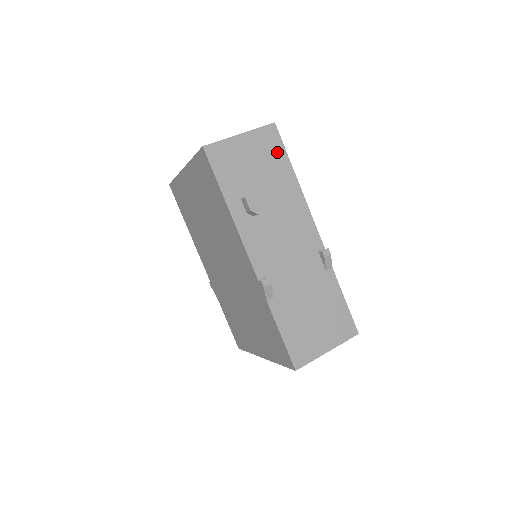
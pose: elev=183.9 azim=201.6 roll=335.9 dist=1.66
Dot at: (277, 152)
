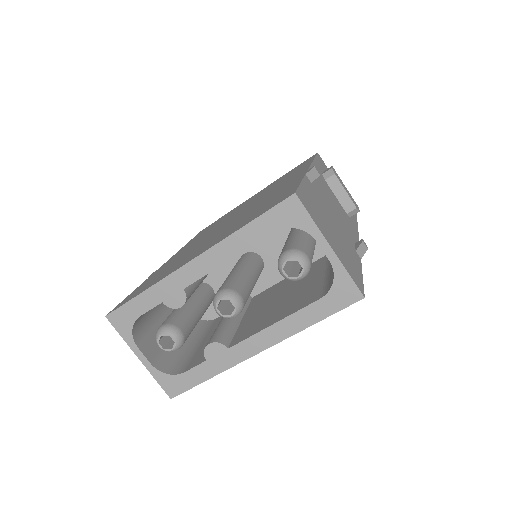
Dot at: occluded
